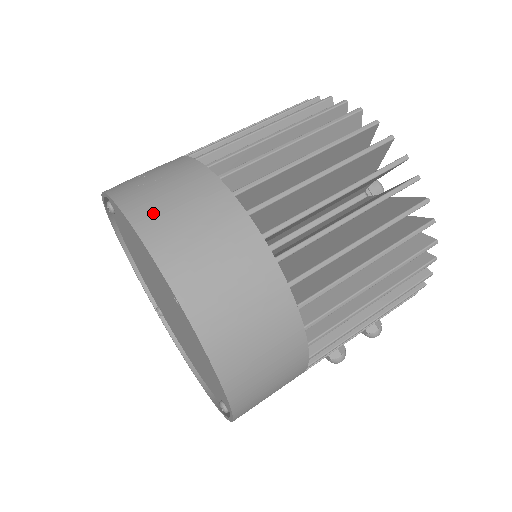
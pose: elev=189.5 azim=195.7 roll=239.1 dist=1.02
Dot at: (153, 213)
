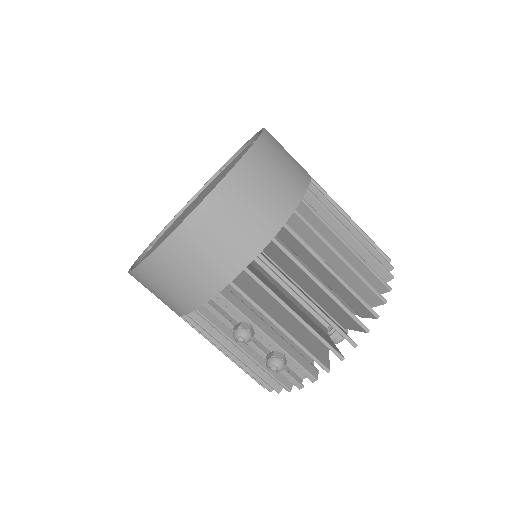
Dot at: occluded
